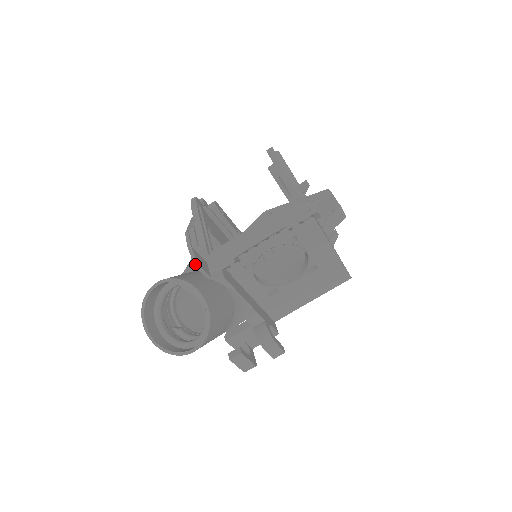
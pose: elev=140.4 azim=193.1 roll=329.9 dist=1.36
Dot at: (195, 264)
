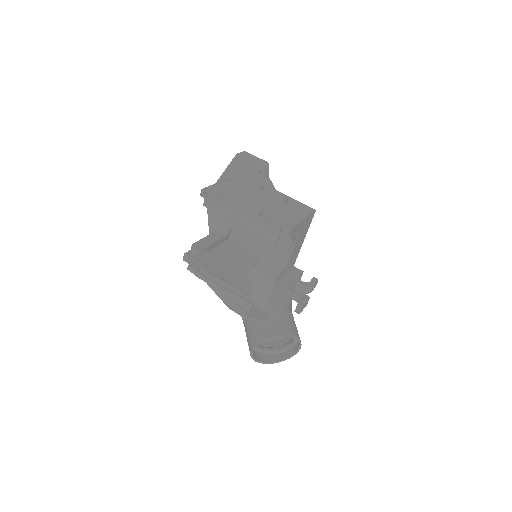
Dot at: occluded
